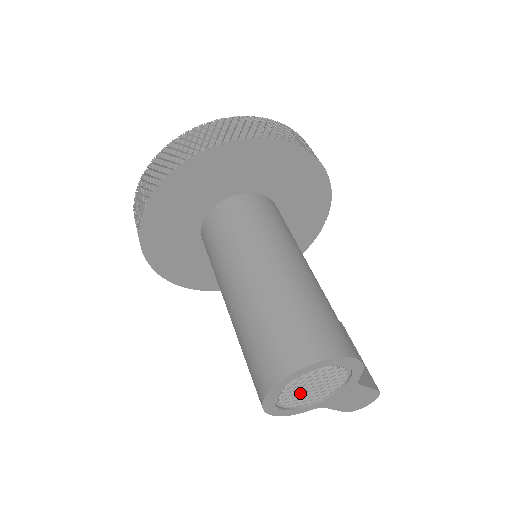
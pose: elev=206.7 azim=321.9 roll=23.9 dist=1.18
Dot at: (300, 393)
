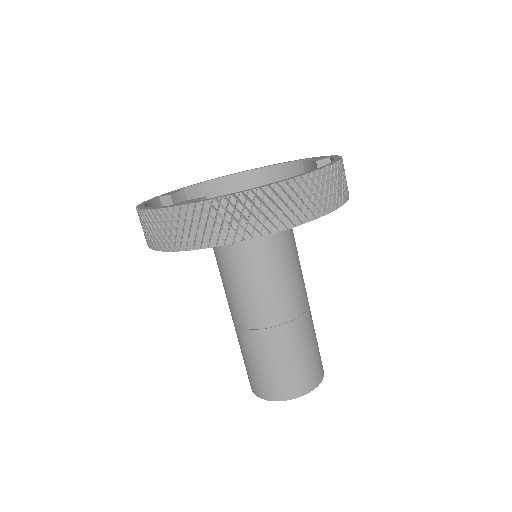
Dot at: occluded
